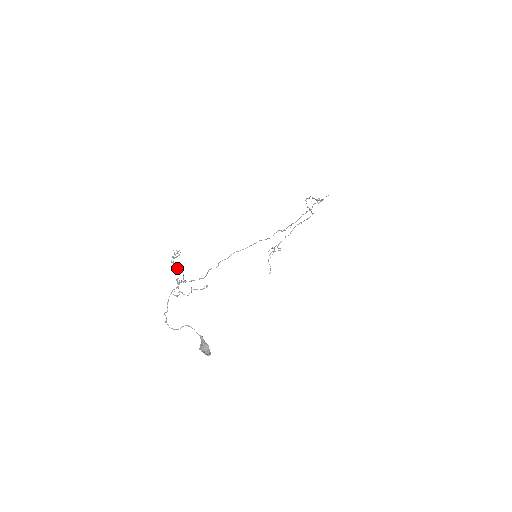
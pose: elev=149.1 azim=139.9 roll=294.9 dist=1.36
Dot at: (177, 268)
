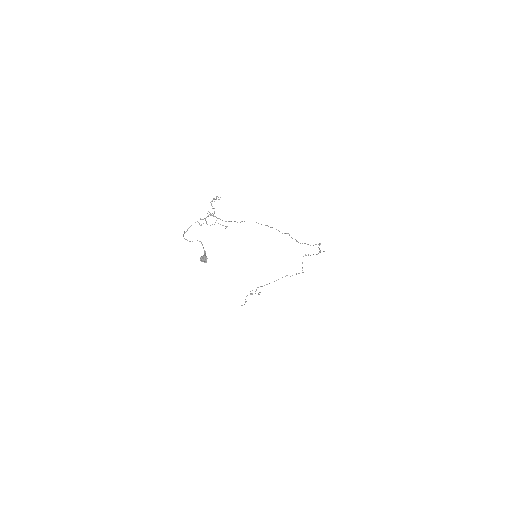
Dot at: occluded
